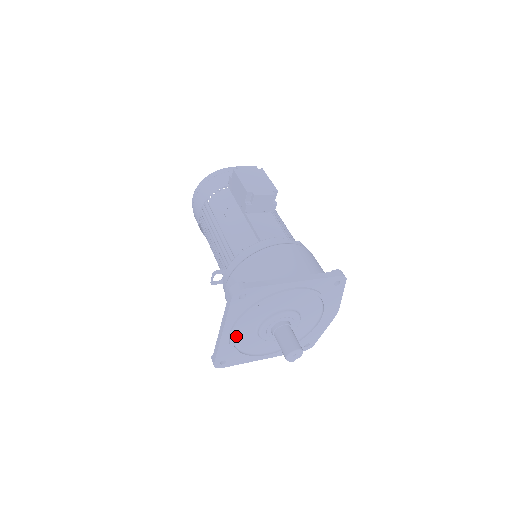
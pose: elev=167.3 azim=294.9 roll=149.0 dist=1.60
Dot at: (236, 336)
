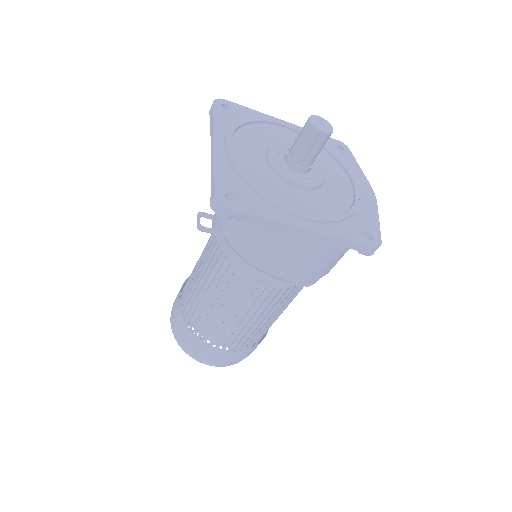
Dot at: (237, 158)
